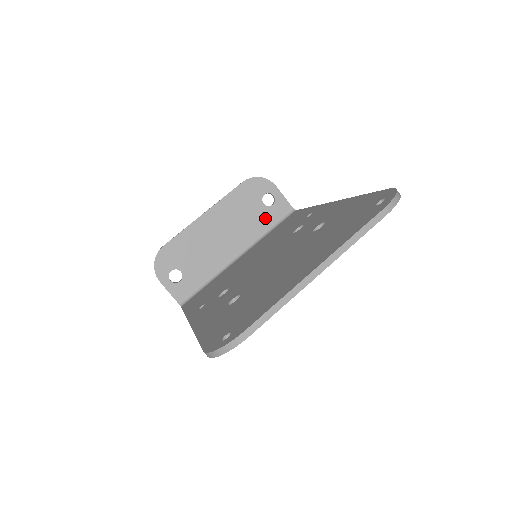
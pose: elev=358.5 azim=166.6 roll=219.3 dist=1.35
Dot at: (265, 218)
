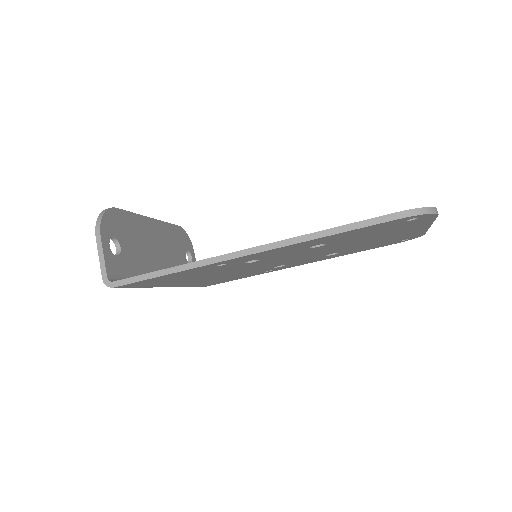
Dot at: occluded
